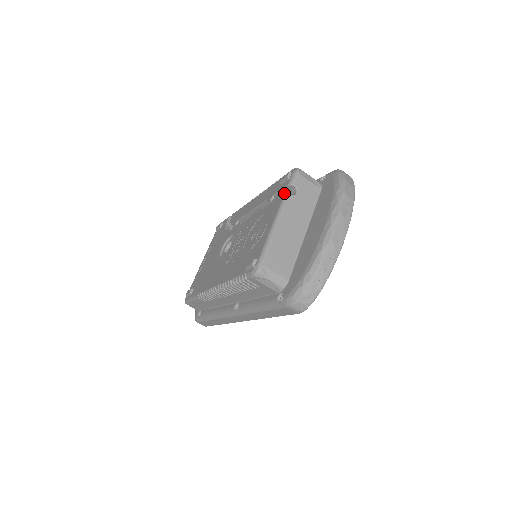
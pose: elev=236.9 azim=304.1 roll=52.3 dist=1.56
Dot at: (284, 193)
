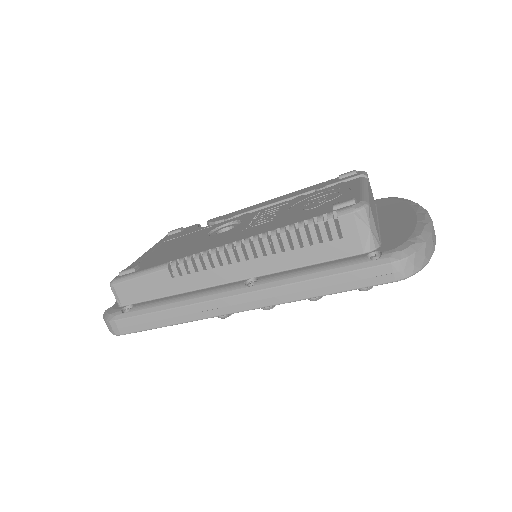
Dot at: occluded
